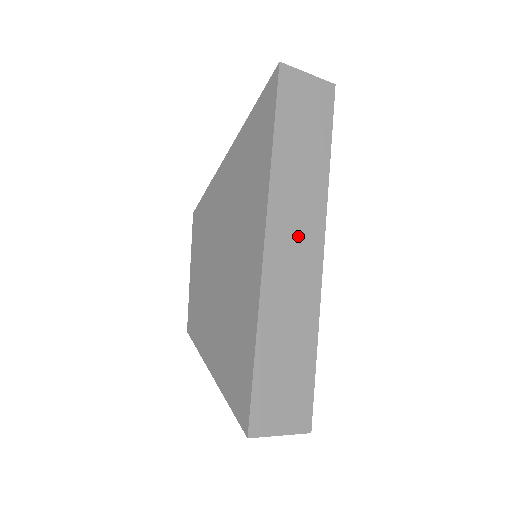
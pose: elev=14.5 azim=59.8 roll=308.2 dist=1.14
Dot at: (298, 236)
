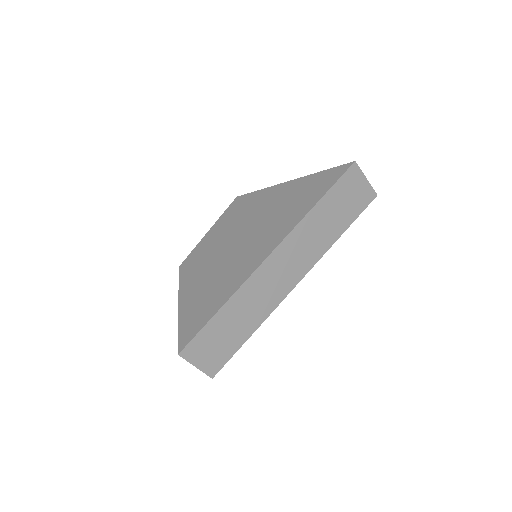
Dot at: (289, 266)
